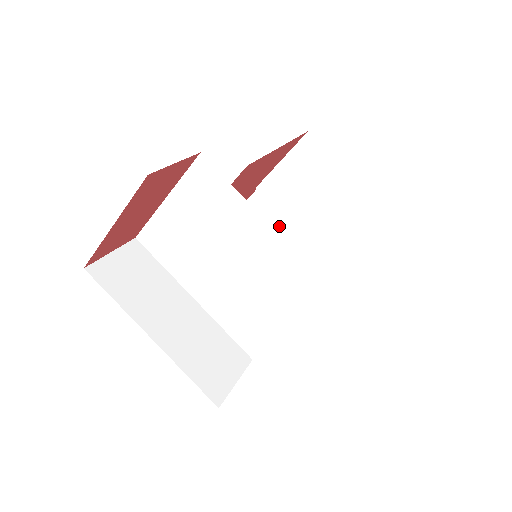
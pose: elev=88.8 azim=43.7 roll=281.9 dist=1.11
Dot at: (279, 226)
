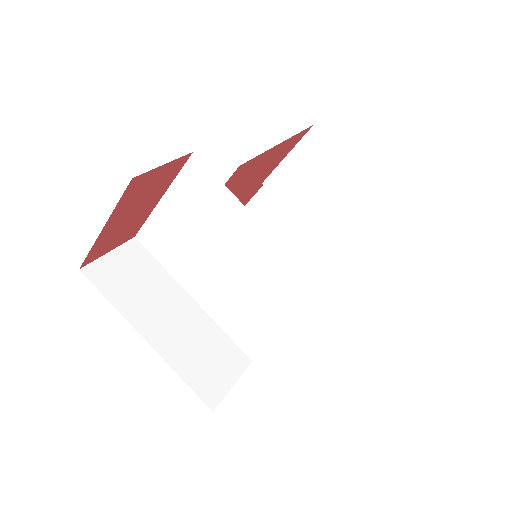
Dot at: (287, 222)
